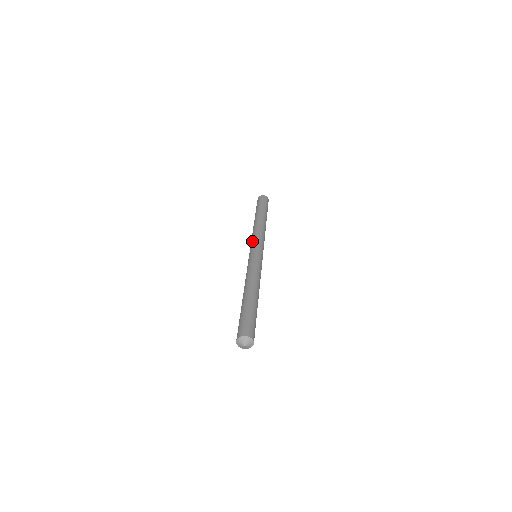
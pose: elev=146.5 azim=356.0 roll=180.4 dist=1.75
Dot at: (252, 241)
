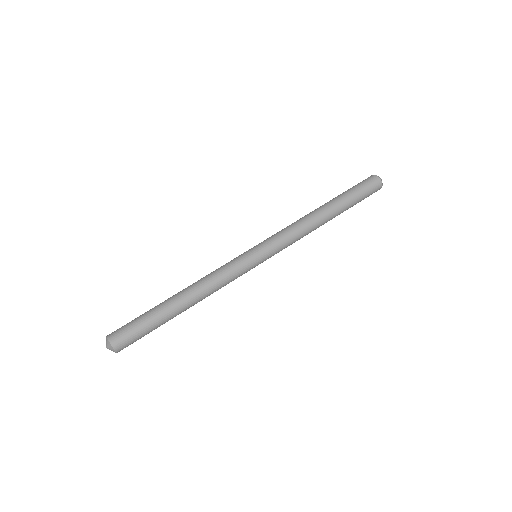
Dot at: (273, 235)
